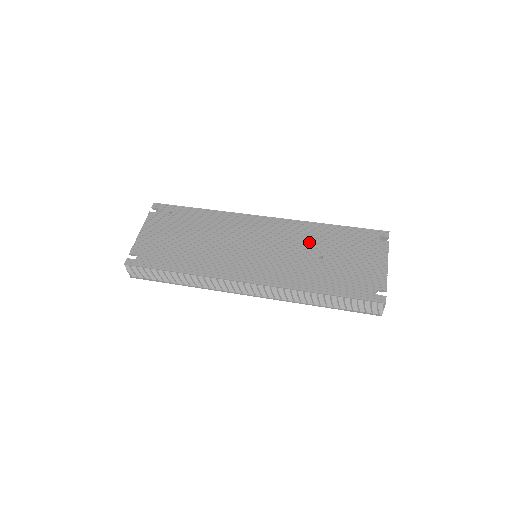
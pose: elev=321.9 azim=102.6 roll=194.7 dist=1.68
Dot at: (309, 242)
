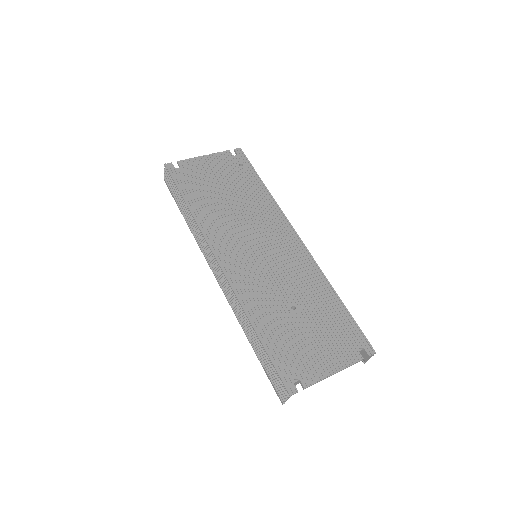
Dot at: (302, 288)
